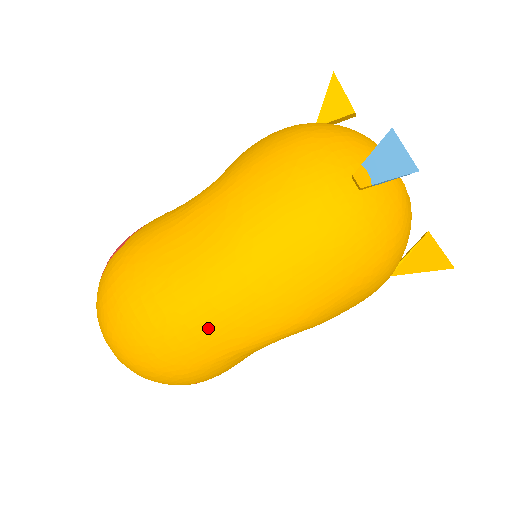
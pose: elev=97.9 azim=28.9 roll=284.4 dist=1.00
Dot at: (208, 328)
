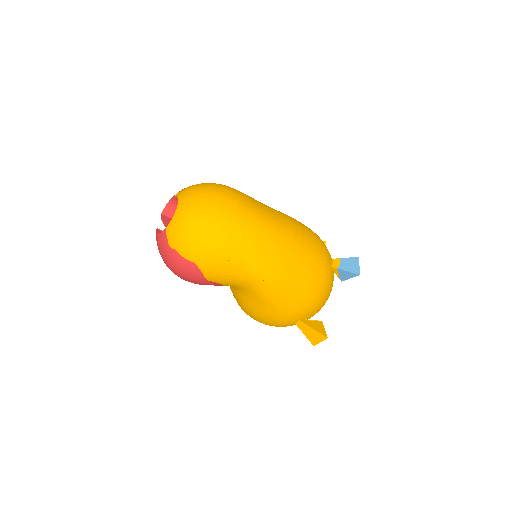
Dot at: (254, 238)
